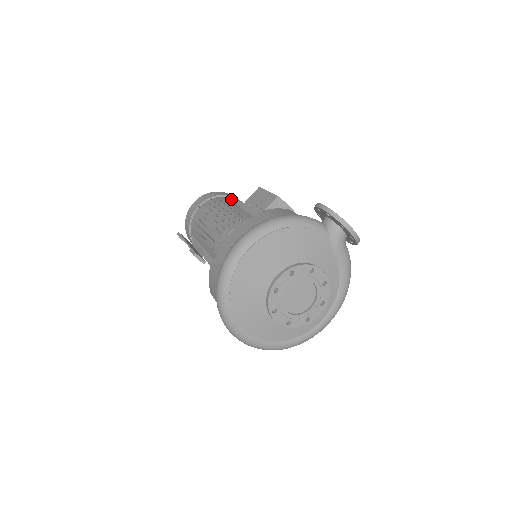
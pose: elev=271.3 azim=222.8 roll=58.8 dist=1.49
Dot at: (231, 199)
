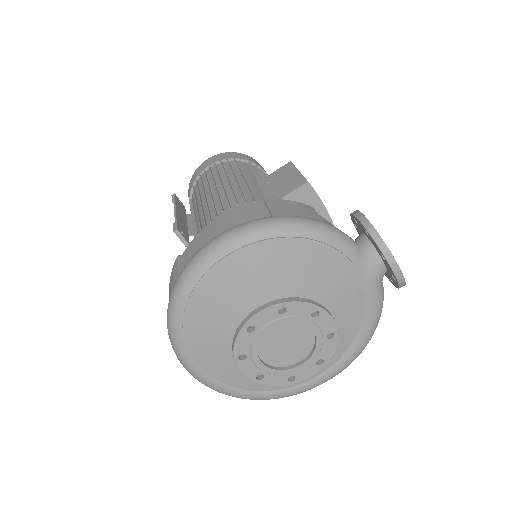
Dot at: (252, 168)
